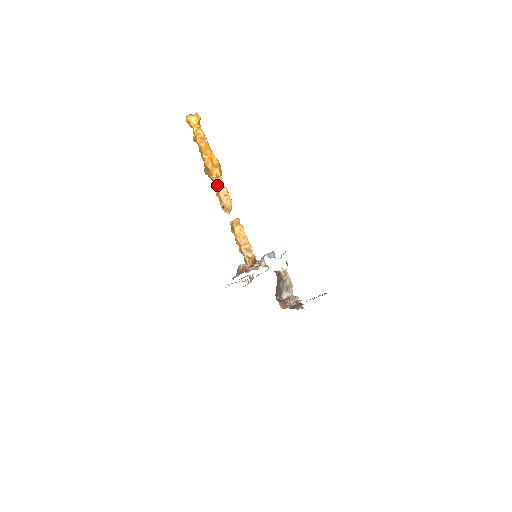
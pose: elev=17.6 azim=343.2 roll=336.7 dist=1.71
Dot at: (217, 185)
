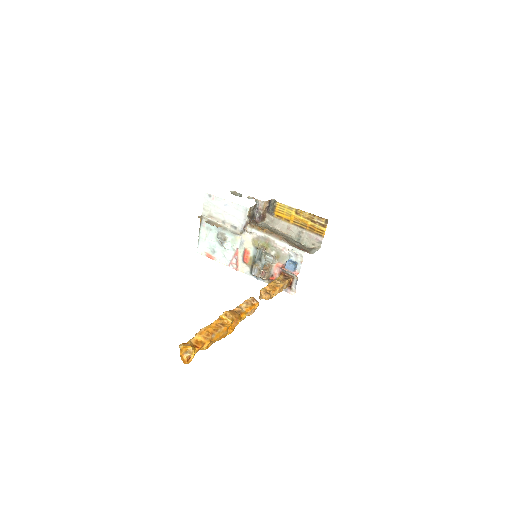
Dot at: (244, 318)
